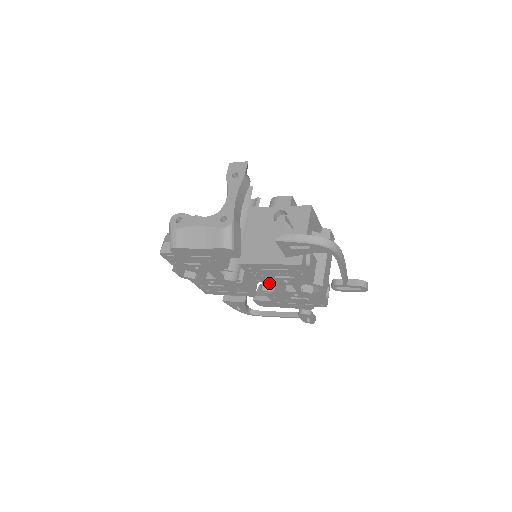
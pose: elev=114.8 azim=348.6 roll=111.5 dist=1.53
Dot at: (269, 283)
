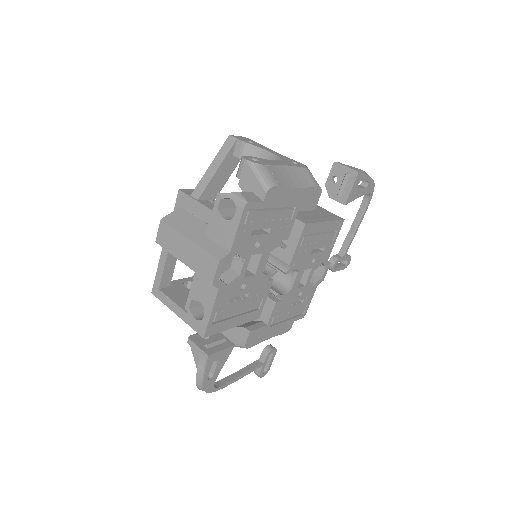
Dot at: (297, 271)
